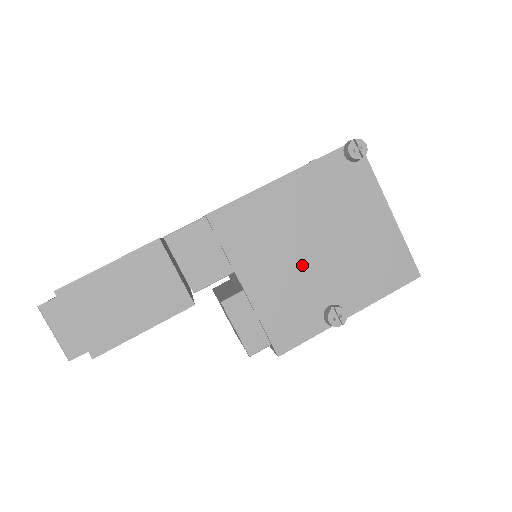
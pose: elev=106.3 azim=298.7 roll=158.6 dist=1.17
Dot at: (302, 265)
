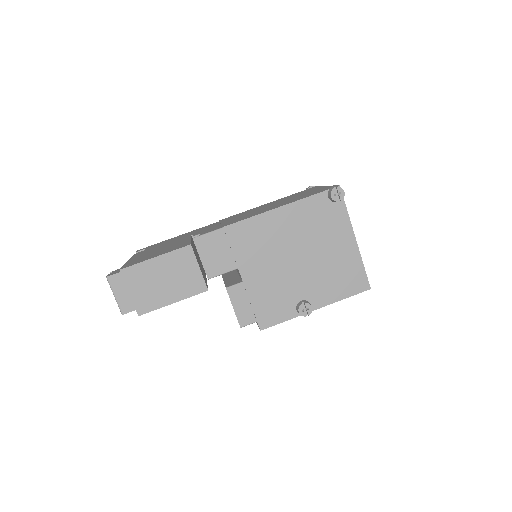
Dot at: (286, 270)
